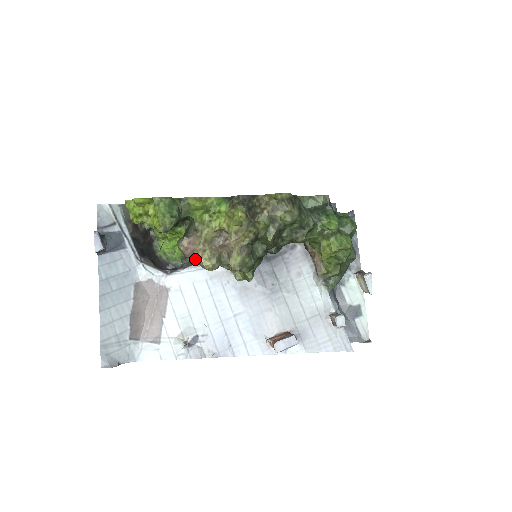
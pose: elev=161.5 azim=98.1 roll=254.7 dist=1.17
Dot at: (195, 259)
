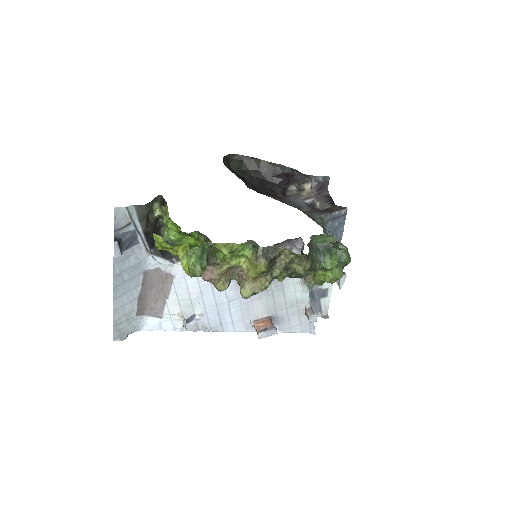
Dot at: (210, 281)
